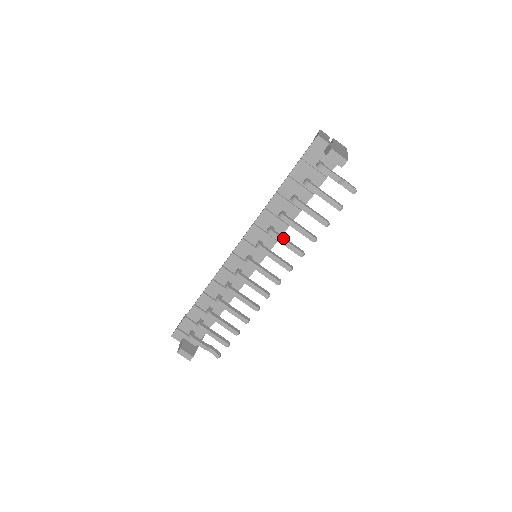
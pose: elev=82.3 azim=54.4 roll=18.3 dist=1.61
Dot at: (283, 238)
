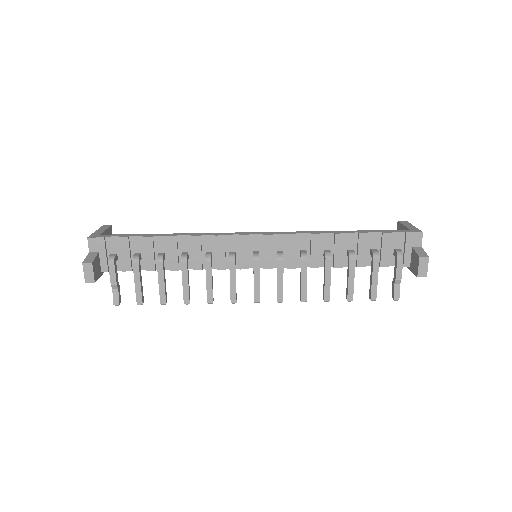
Dot at: occluded
